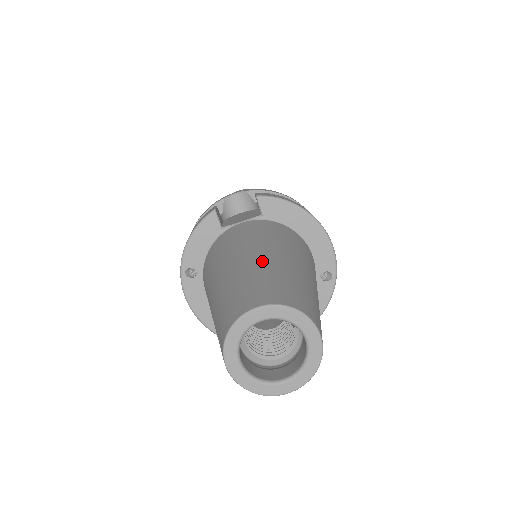
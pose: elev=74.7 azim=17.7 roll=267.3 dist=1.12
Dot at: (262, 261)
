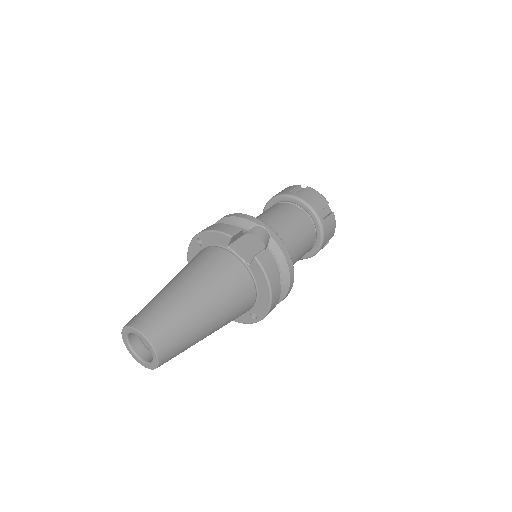
Dot at: (190, 306)
